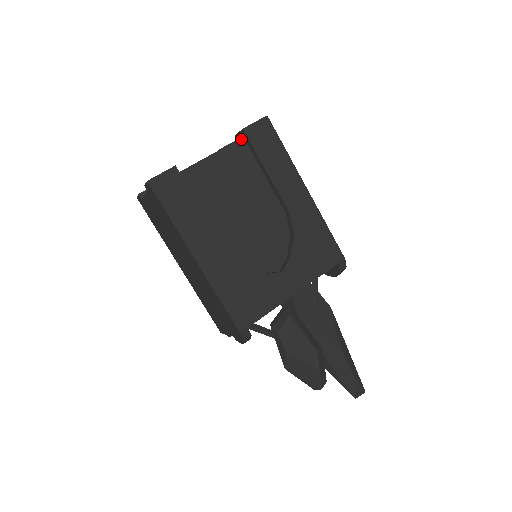
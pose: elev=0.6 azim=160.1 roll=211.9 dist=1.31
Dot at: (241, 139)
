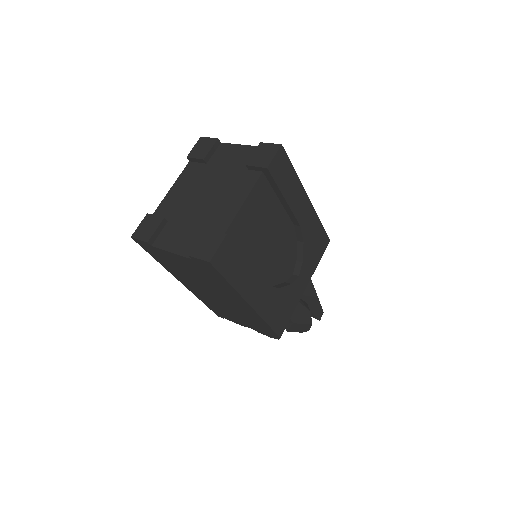
Dot at: (261, 175)
